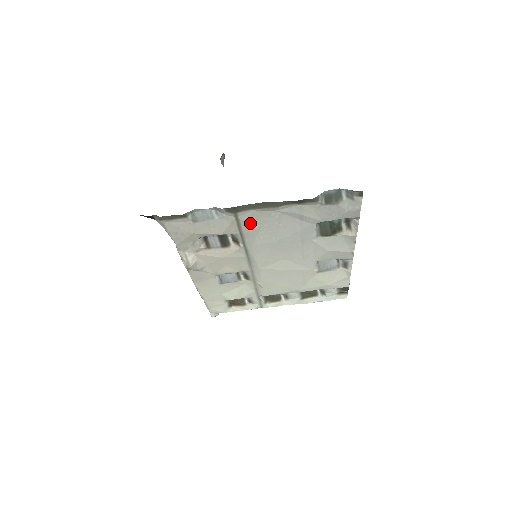
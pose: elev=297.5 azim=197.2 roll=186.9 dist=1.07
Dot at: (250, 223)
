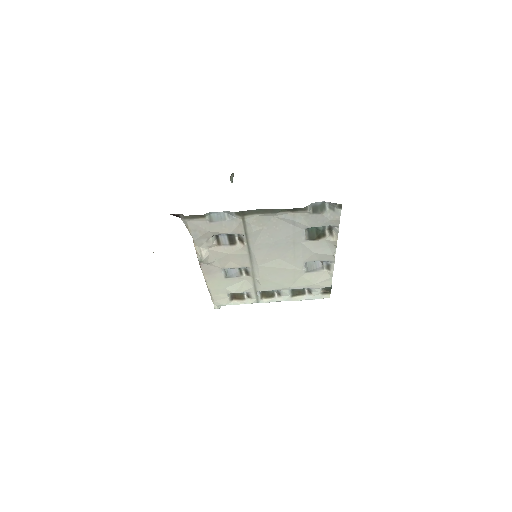
Dot at: (254, 225)
